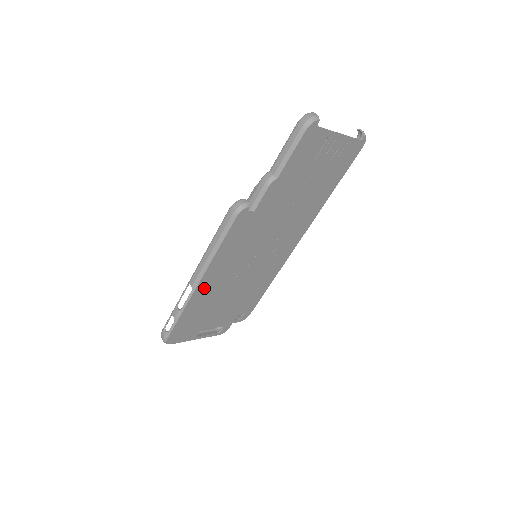
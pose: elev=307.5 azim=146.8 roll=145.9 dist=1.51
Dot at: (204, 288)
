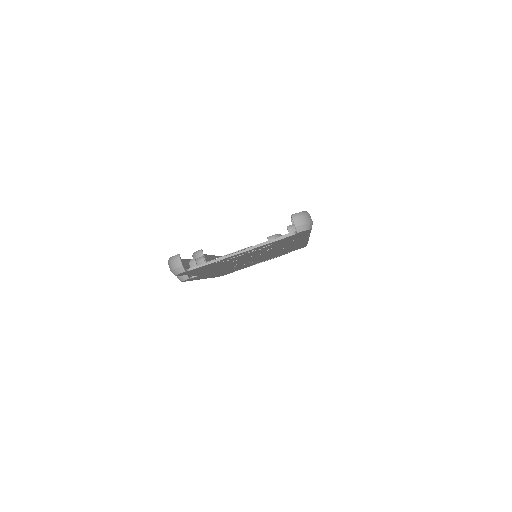
Dot at: (215, 275)
